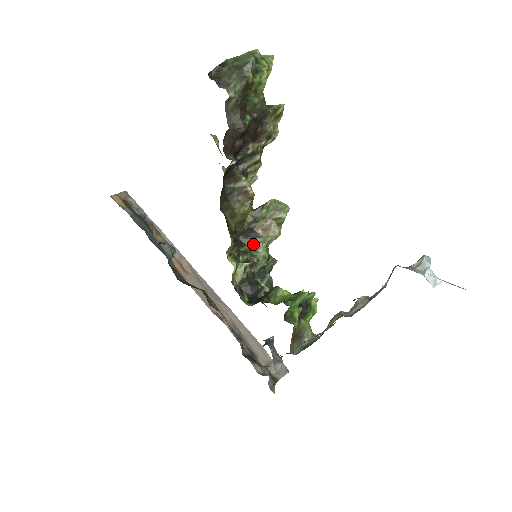
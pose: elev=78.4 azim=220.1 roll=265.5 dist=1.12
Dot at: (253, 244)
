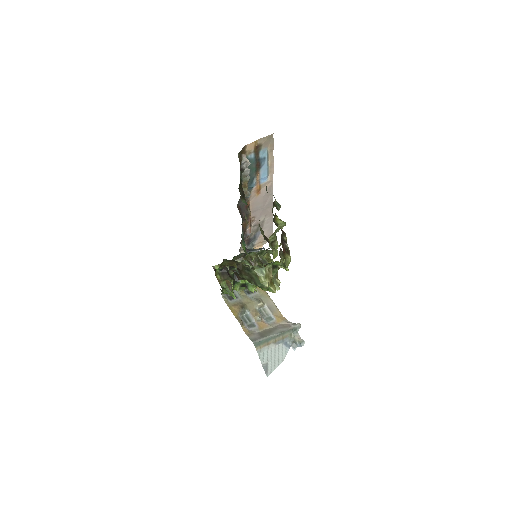
Dot at: occluded
